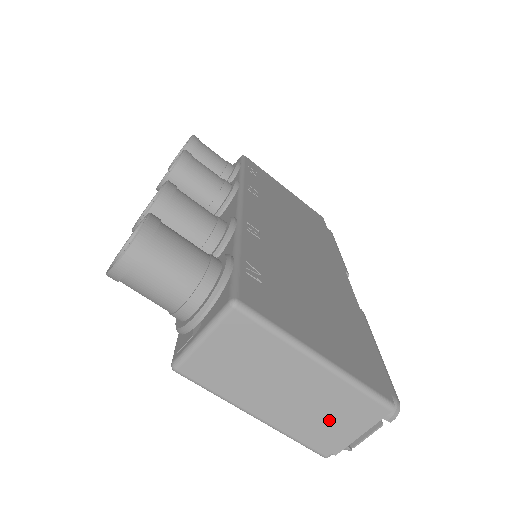
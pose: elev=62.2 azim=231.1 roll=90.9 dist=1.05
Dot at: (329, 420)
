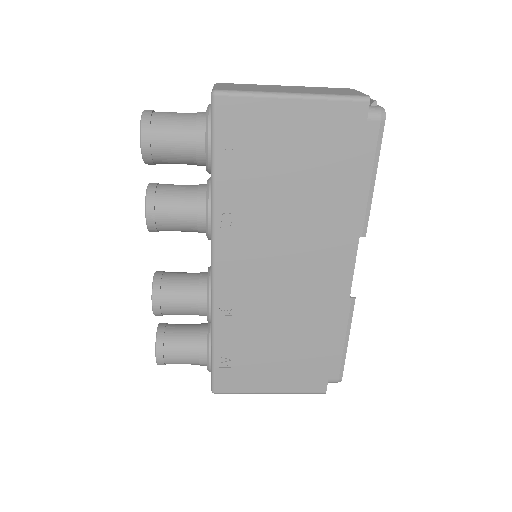
Dot at: occluded
